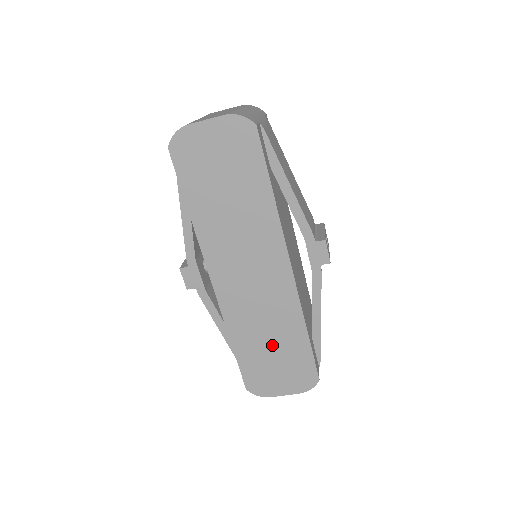
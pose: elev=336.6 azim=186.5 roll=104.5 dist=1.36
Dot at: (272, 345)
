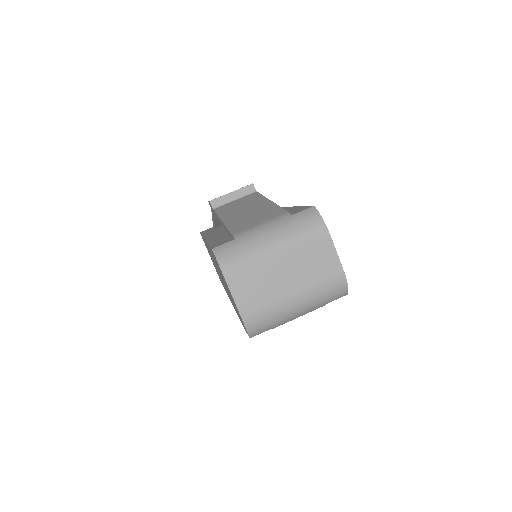
Dot at: occluded
